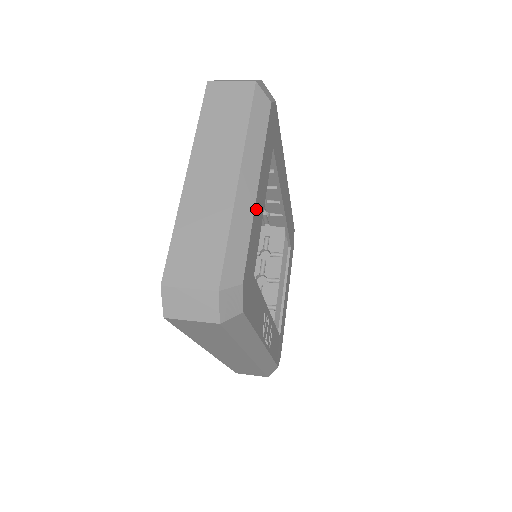
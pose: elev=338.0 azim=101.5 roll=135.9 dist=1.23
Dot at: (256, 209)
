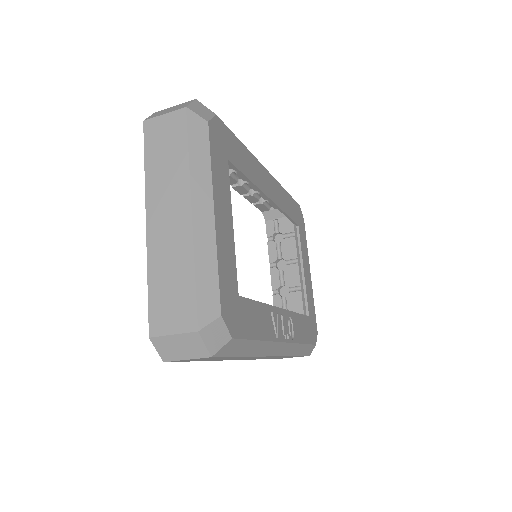
Dot at: (219, 236)
